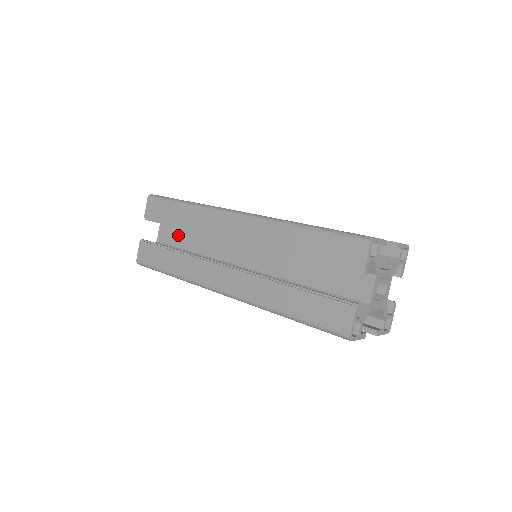
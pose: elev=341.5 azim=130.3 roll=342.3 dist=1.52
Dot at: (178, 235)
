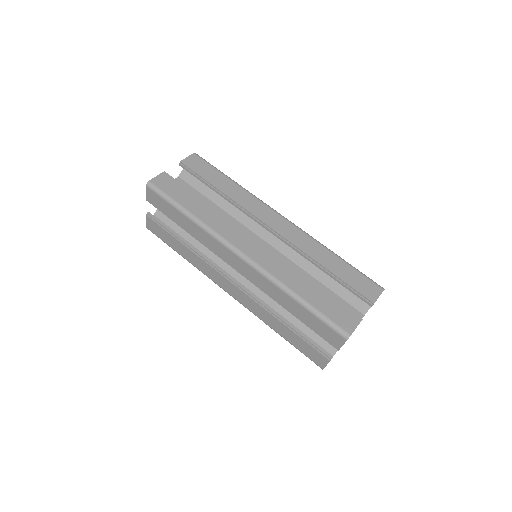
Dot at: occluded
